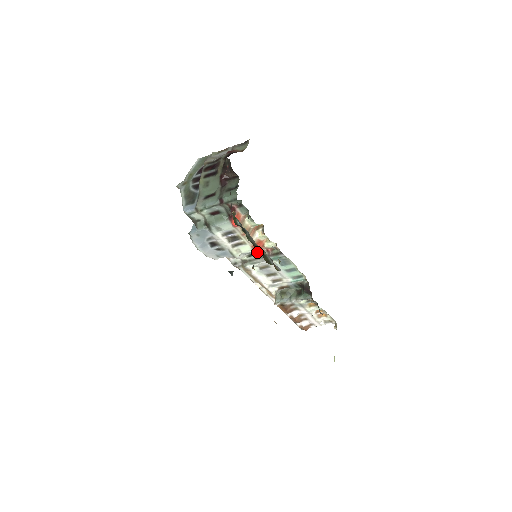
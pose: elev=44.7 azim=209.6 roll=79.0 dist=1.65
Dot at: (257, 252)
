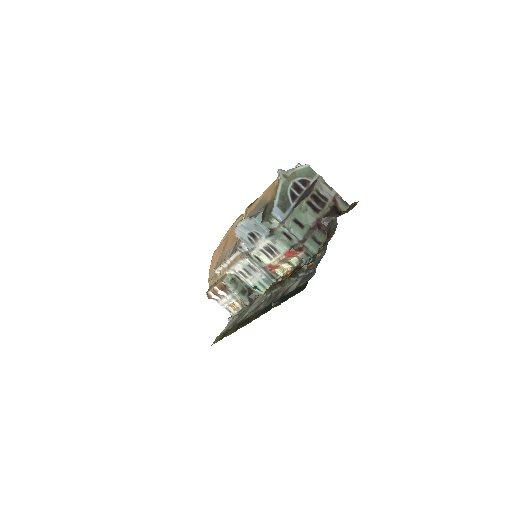
Dot at: (264, 263)
